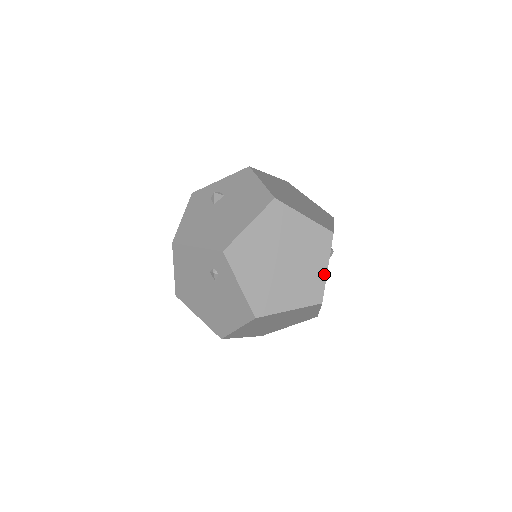
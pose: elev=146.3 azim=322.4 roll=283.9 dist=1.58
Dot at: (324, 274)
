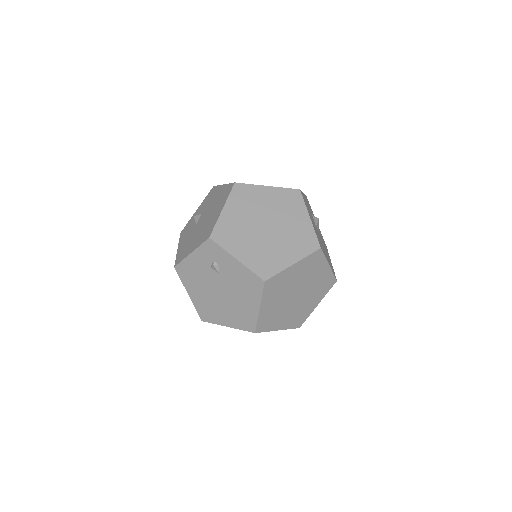
Dot at: (309, 224)
